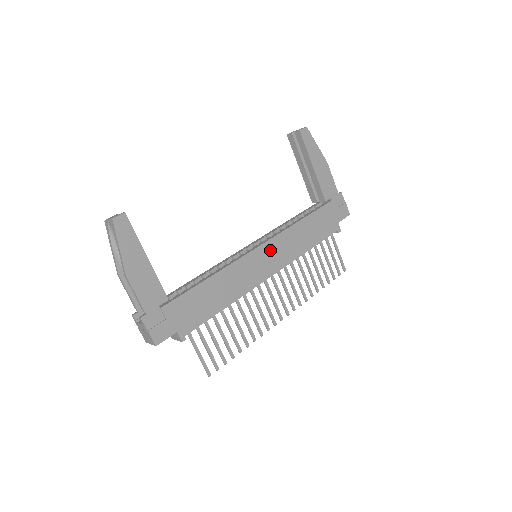
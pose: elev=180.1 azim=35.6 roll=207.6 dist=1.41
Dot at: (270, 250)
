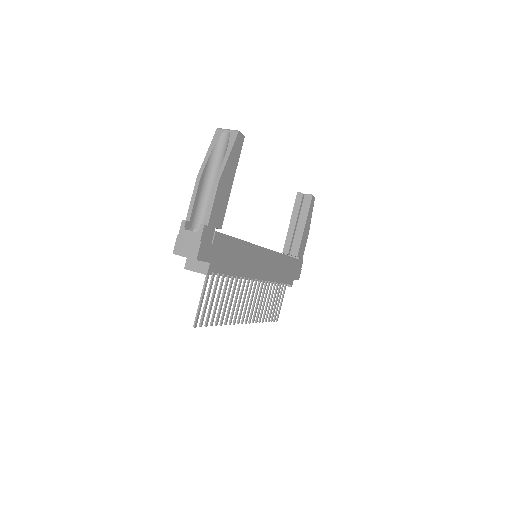
Dot at: (269, 259)
